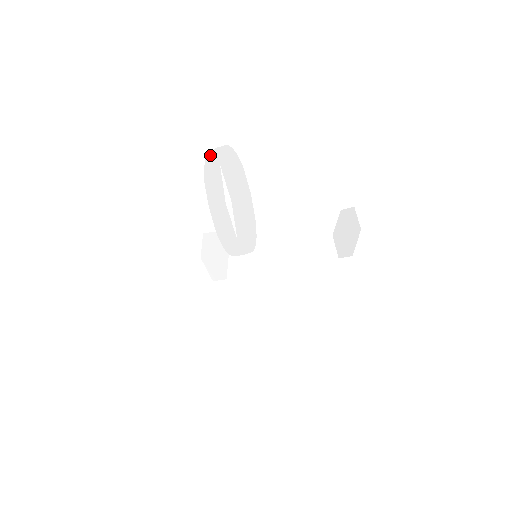
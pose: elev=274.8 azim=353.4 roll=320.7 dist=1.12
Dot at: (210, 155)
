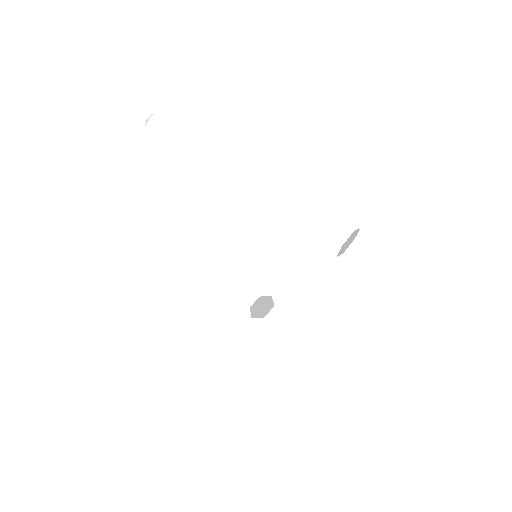
Dot at: occluded
